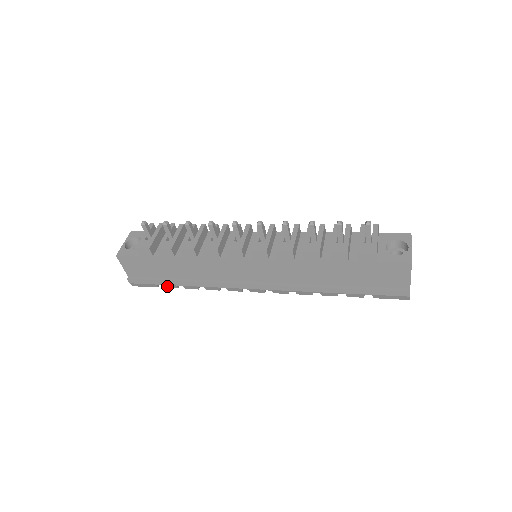
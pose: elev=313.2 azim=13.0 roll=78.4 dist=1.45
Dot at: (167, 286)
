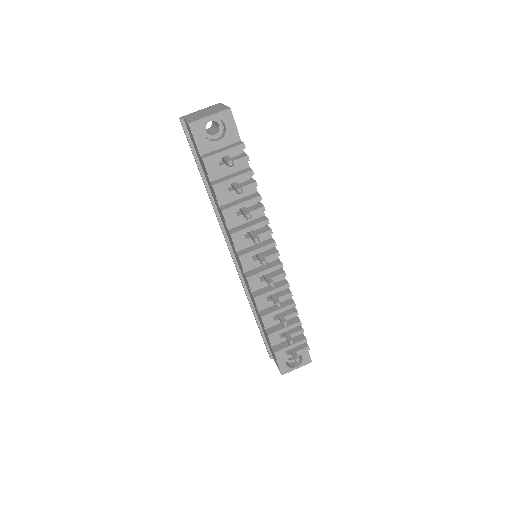
Dot at: occluded
